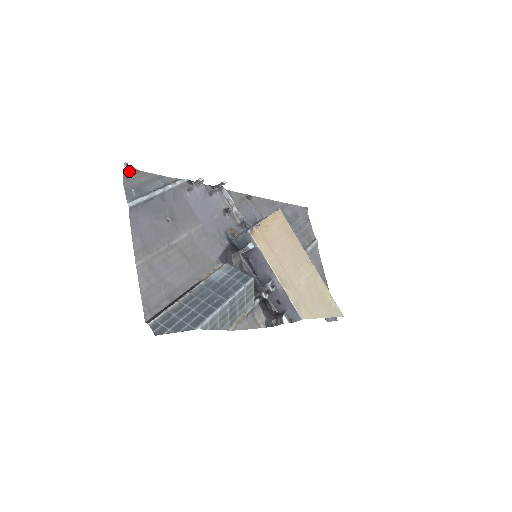
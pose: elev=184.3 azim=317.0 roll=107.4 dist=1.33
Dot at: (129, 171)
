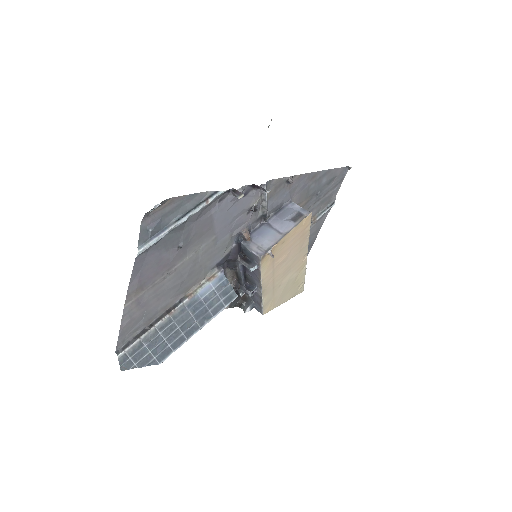
Dot at: (154, 207)
